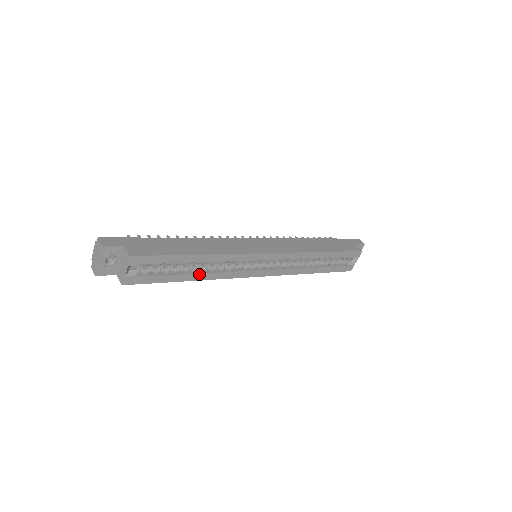
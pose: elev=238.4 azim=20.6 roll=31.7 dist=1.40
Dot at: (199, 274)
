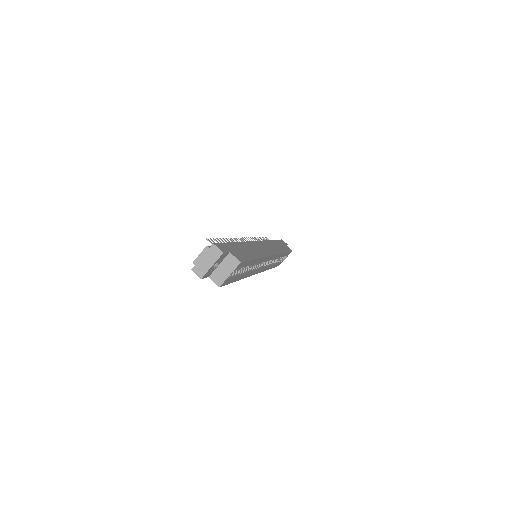
Dot at: (245, 274)
